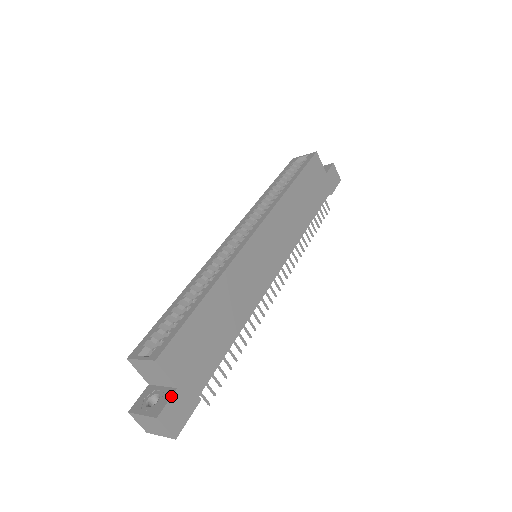
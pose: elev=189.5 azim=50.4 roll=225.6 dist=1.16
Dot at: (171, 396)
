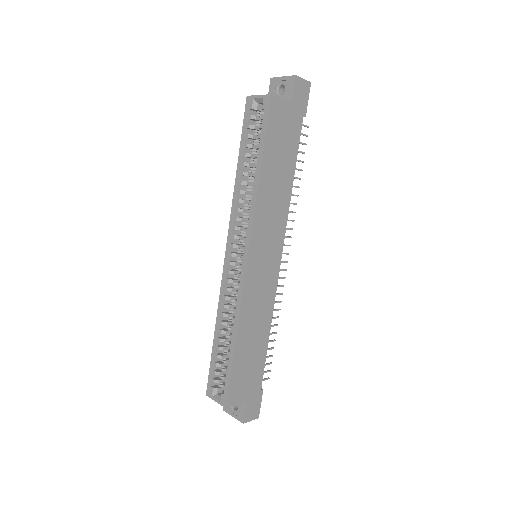
Dot at: (245, 408)
